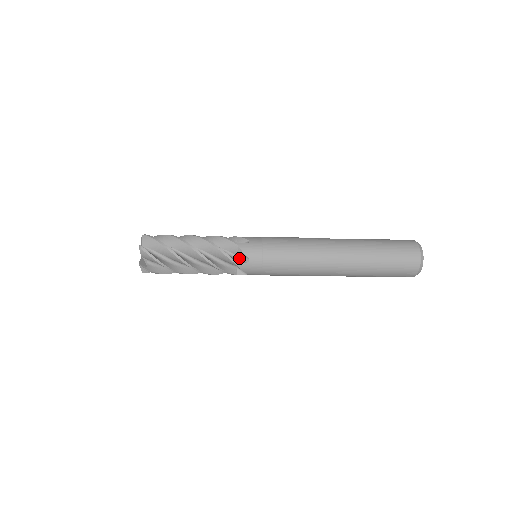
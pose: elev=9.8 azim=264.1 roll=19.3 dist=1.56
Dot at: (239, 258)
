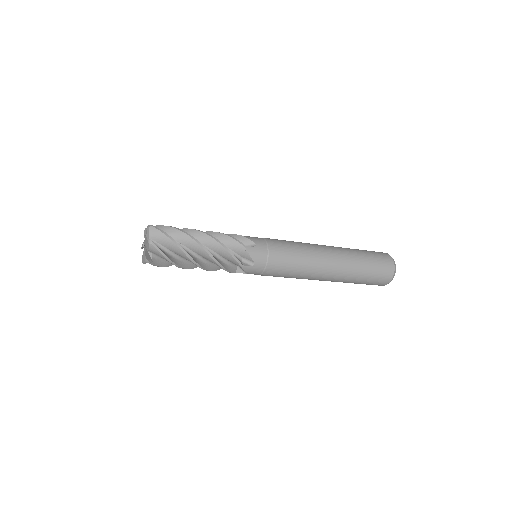
Dot at: occluded
